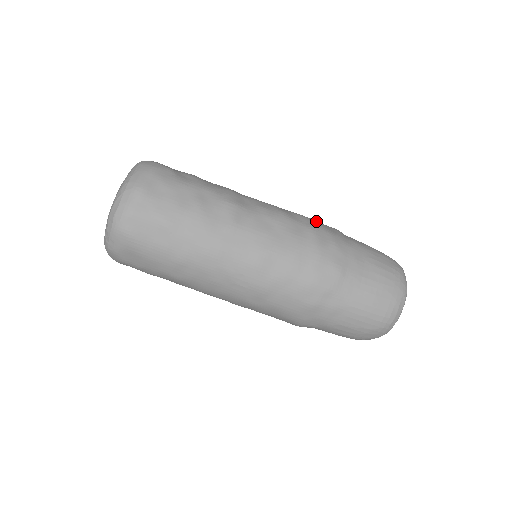
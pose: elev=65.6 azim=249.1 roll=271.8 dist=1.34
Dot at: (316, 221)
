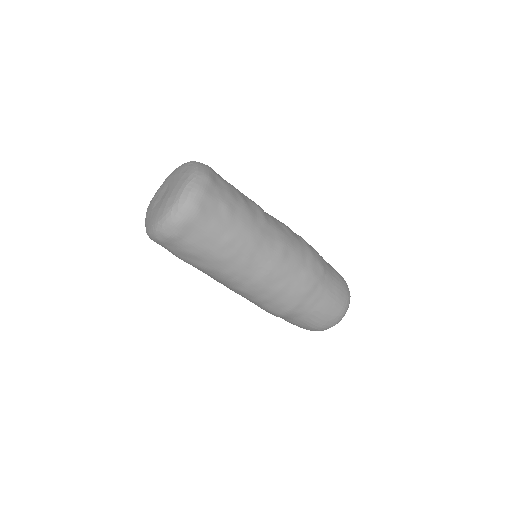
Dot at: occluded
